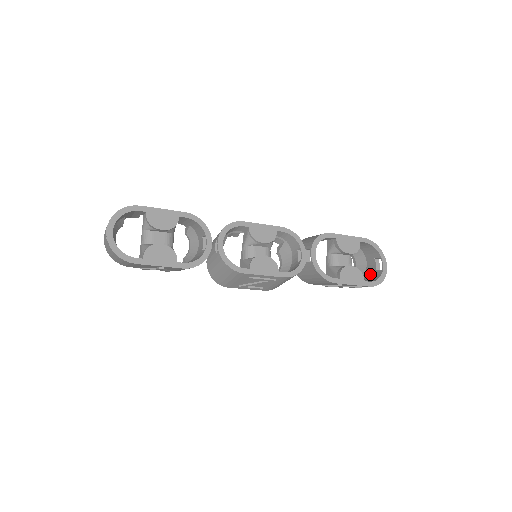
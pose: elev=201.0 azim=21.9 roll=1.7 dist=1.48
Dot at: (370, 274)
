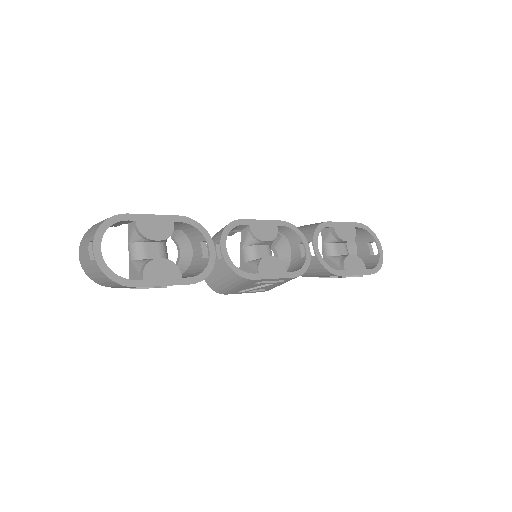
Dot at: (364, 259)
